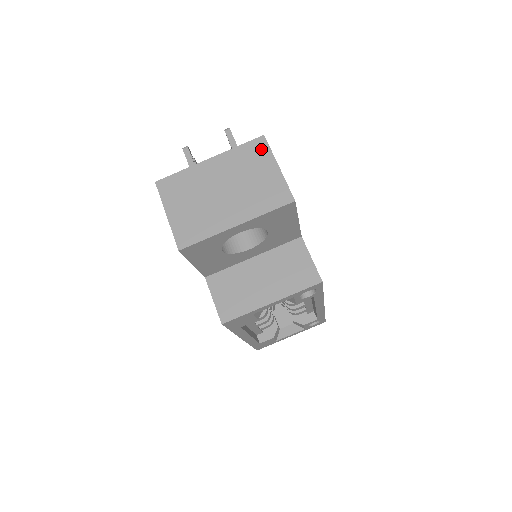
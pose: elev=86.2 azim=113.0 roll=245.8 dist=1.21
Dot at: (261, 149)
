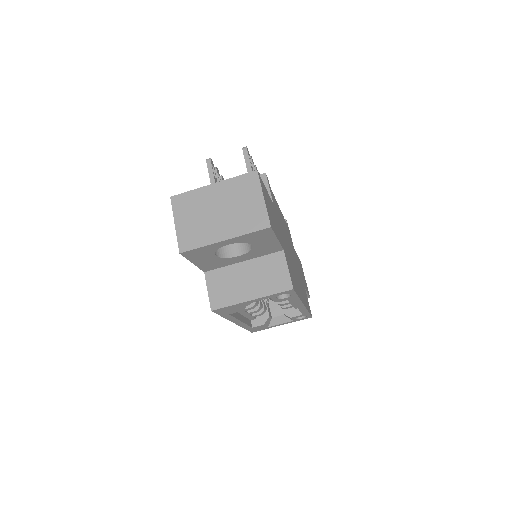
Dot at: (253, 181)
